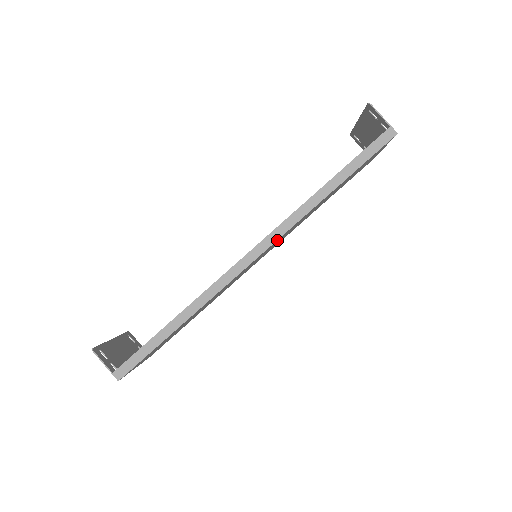
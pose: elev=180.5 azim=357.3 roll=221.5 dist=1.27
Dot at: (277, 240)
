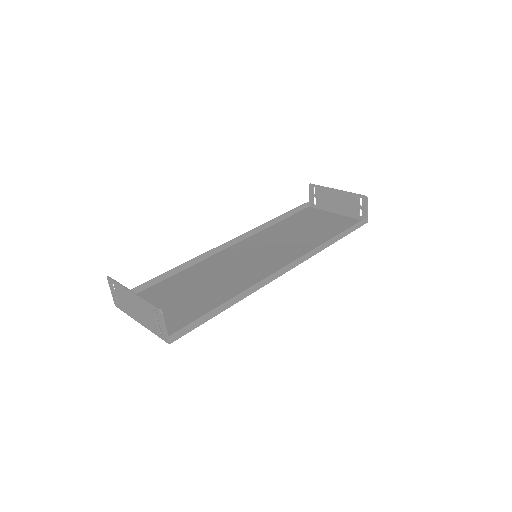
Dot at: occluded
